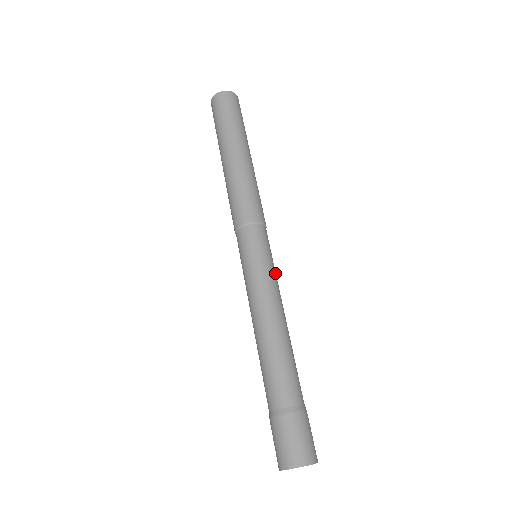
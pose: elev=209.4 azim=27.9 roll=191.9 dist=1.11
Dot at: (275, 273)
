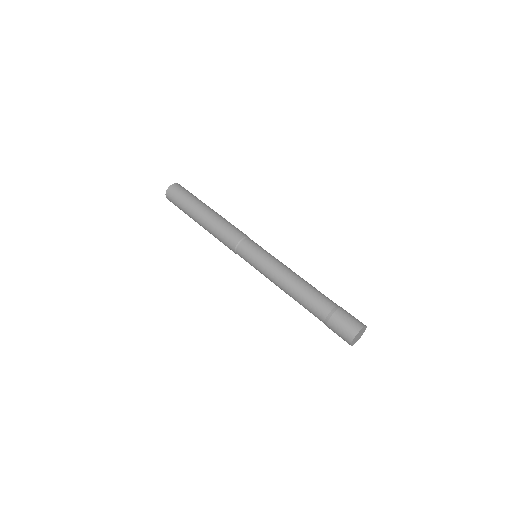
Dot at: occluded
